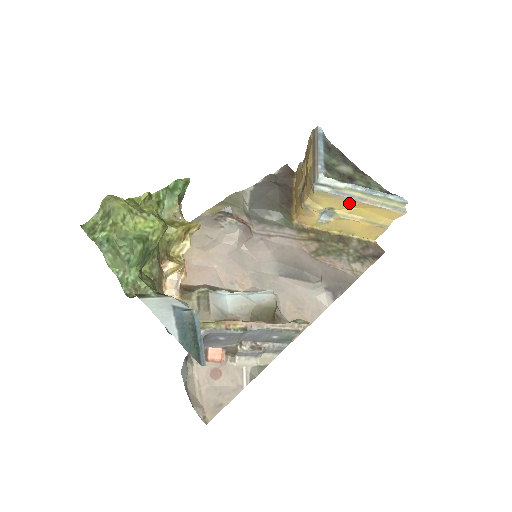
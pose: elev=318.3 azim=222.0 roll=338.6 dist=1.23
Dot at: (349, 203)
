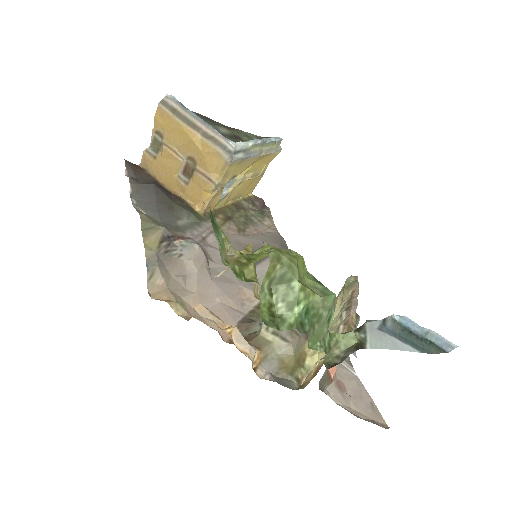
Dot at: (251, 162)
